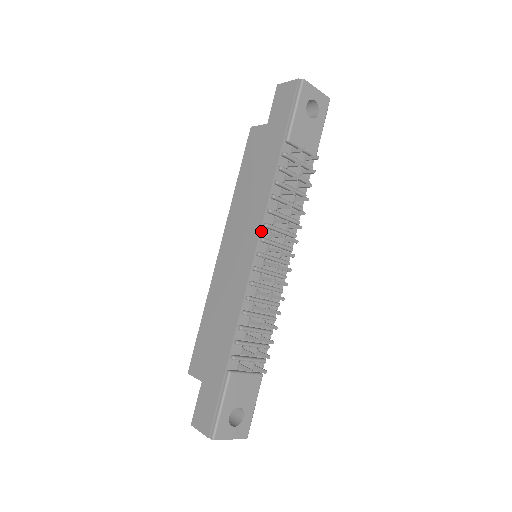
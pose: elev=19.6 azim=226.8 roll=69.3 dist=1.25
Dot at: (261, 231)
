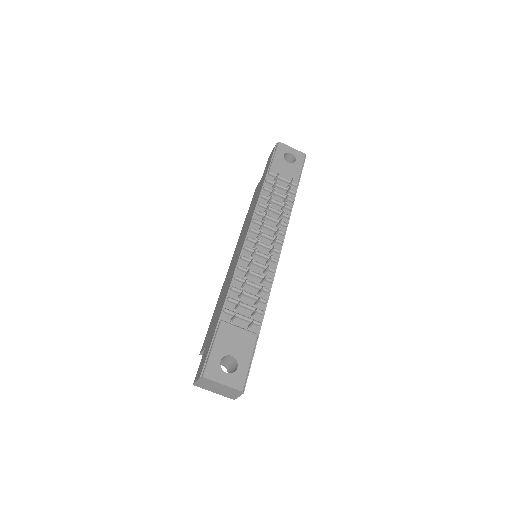
Dot at: (250, 225)
